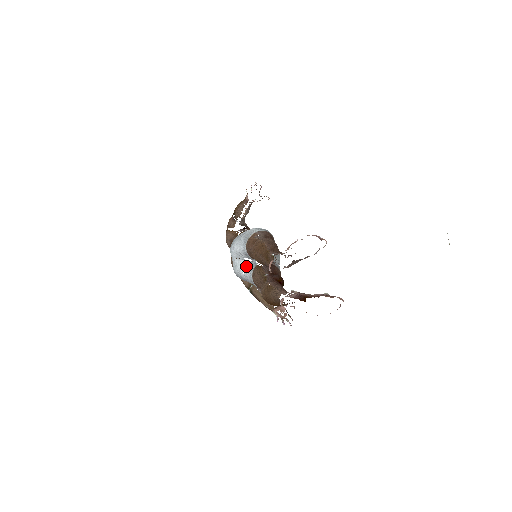
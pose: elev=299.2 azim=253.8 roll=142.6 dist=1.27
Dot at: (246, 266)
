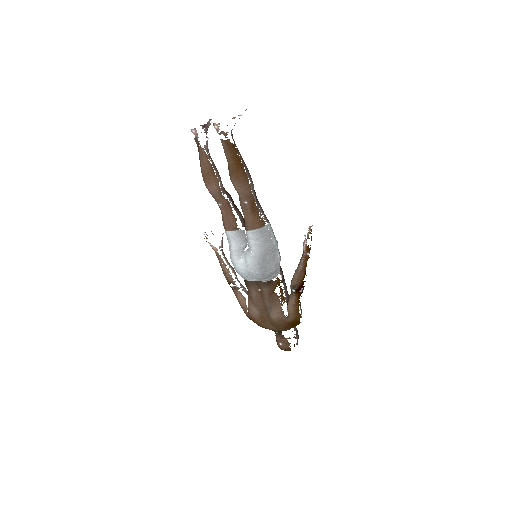
Dot at: (249, 250)
